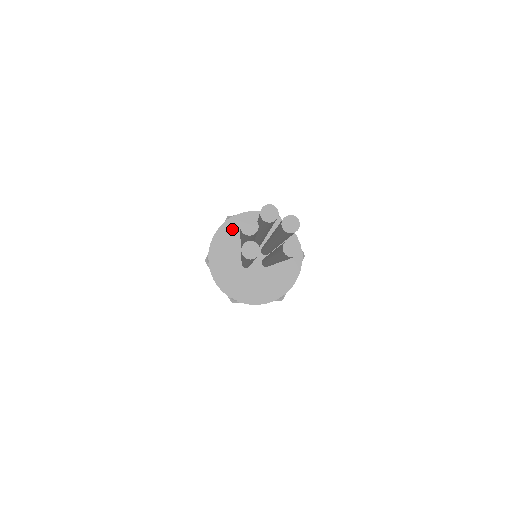
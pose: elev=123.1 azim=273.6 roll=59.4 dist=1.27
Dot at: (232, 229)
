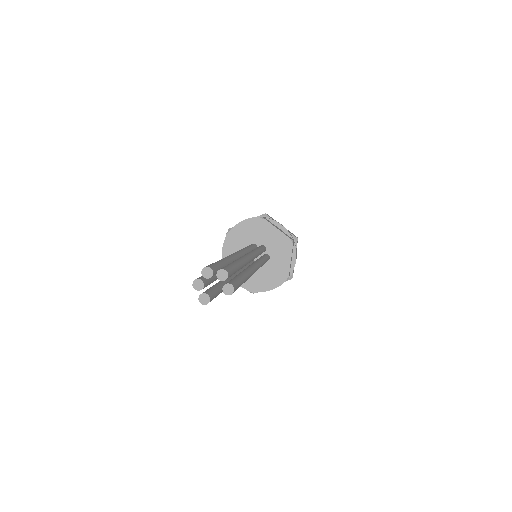
Dot at: (232, 241)
